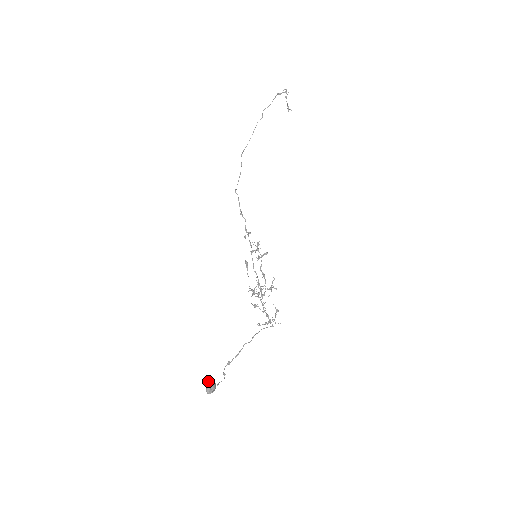
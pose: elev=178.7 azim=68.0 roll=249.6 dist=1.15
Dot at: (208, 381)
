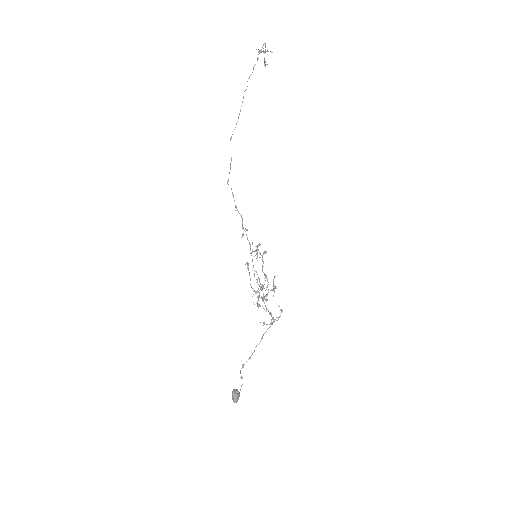
Dot at: (234, 392)
